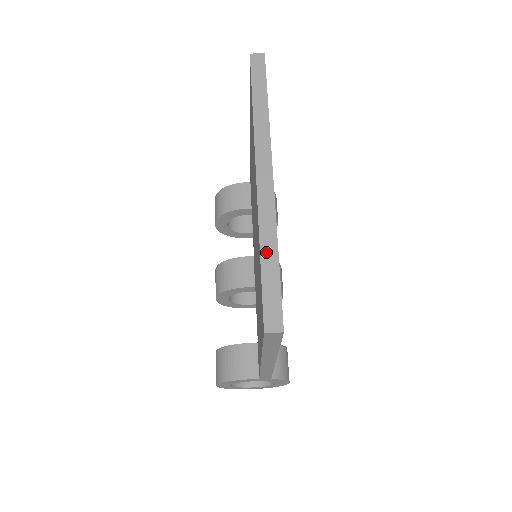
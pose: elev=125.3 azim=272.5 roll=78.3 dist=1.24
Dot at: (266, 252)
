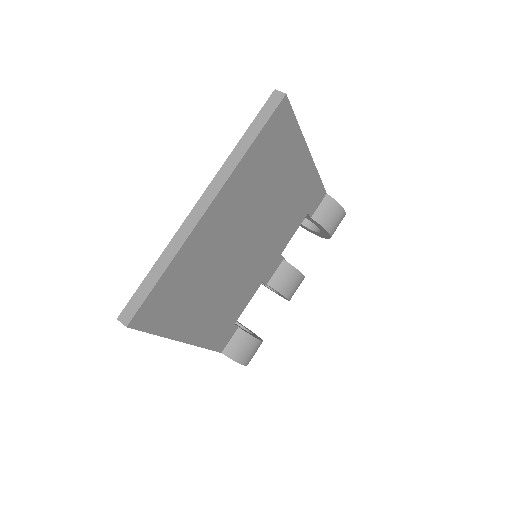
Dot at: (158, 266)
